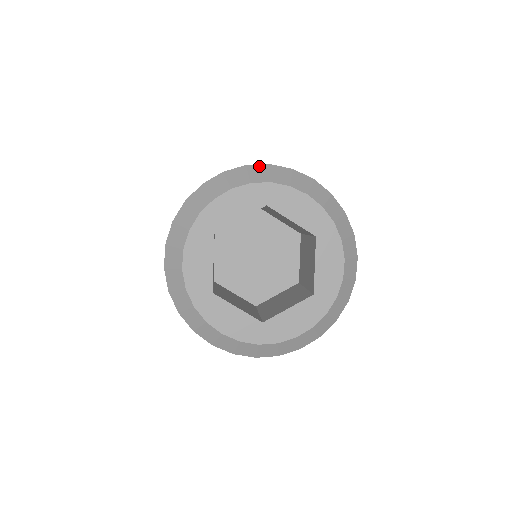
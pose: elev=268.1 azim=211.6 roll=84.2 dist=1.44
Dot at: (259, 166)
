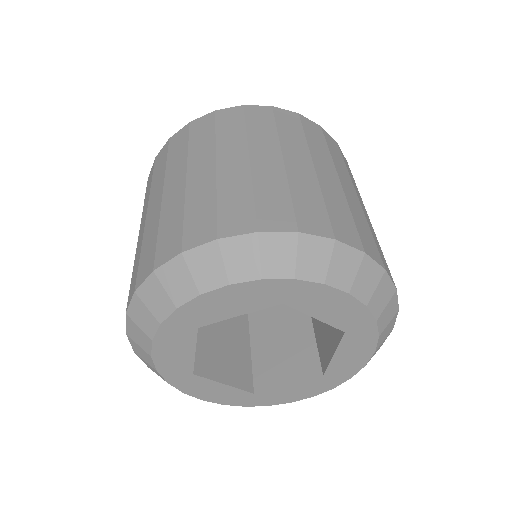
Dot at: (280, 237)
